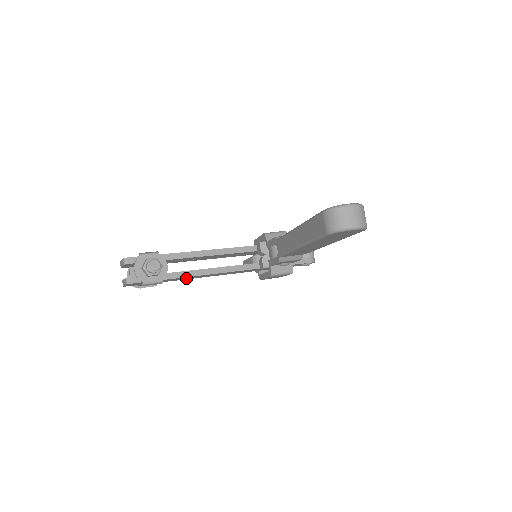
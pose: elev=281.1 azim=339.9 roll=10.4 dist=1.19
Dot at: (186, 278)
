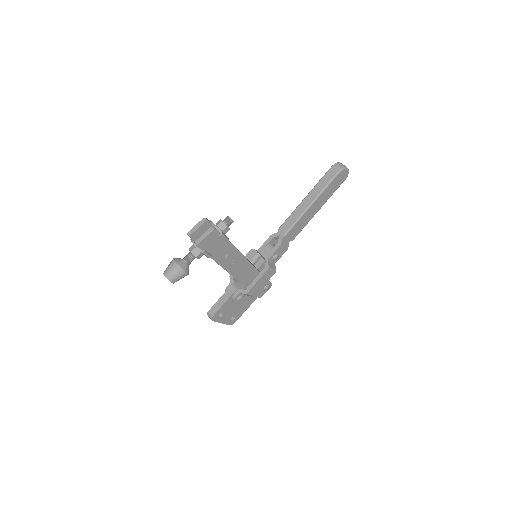
Dot at: (226, 258)
